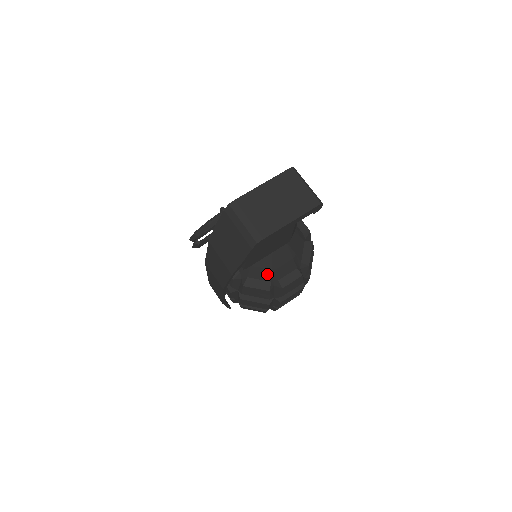
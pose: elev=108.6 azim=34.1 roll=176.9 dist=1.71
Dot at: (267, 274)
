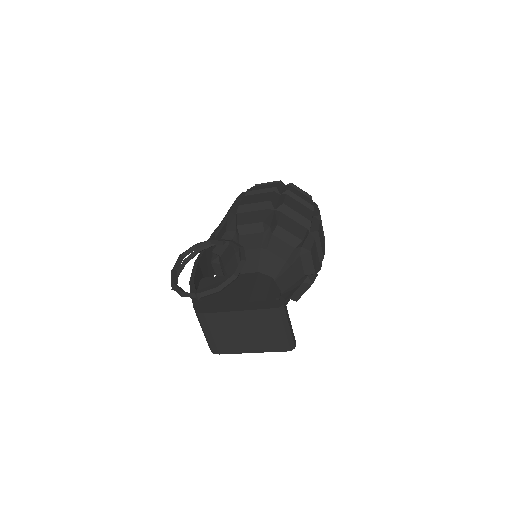
Dot at: occluded
